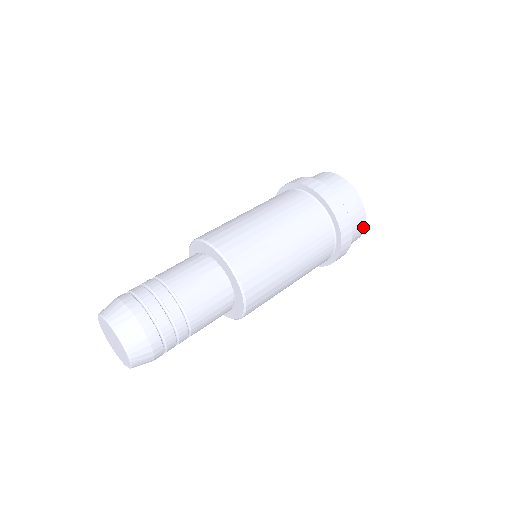
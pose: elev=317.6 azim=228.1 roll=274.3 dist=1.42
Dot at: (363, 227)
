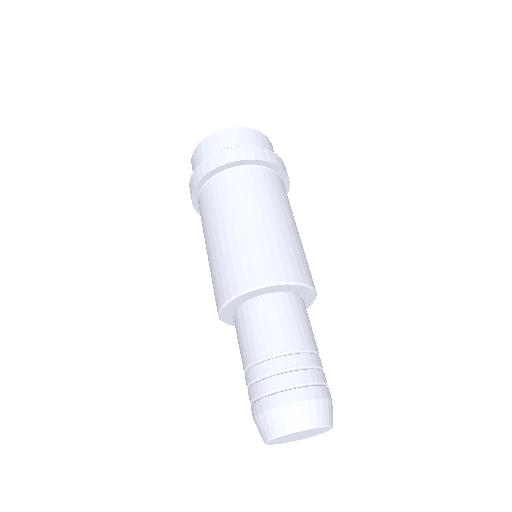
Dot at: (272, 146)
